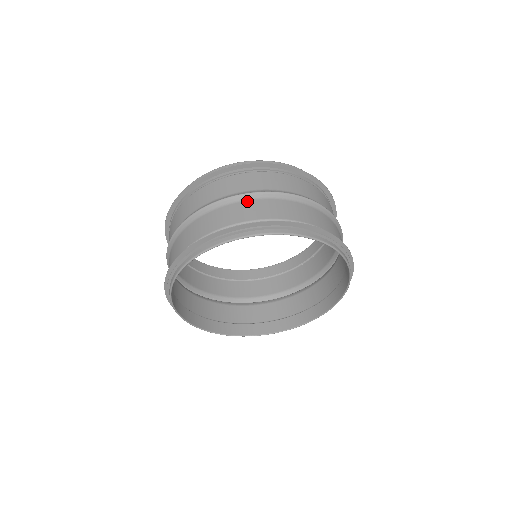
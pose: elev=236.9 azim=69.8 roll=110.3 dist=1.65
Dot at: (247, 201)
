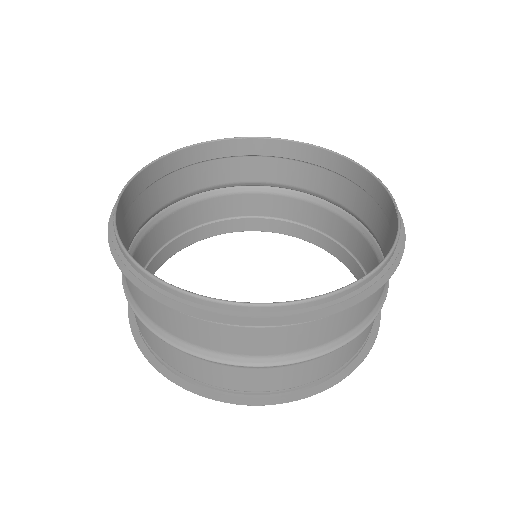
Dot at: (295, 366)
